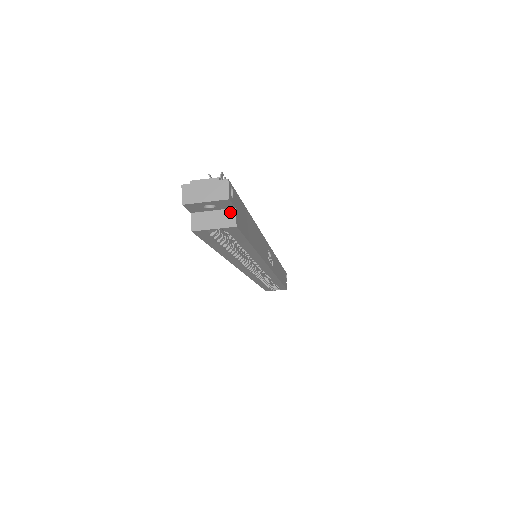
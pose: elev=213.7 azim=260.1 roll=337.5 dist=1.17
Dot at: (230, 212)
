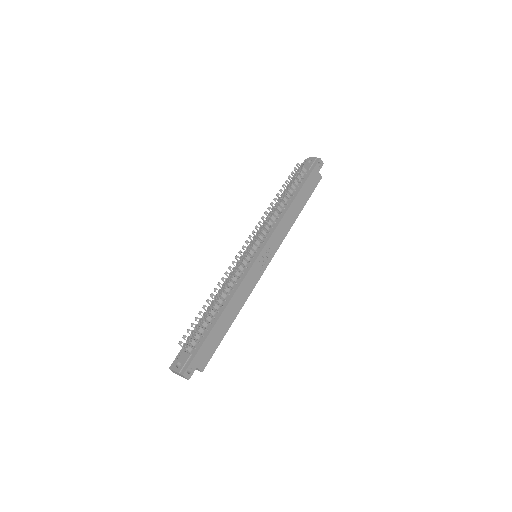
Dot at: (196, 368)
